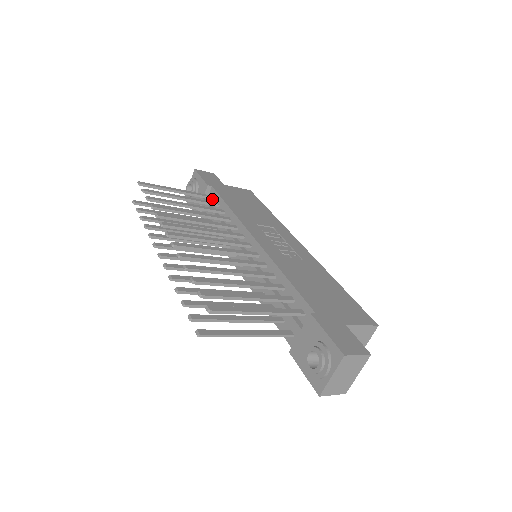
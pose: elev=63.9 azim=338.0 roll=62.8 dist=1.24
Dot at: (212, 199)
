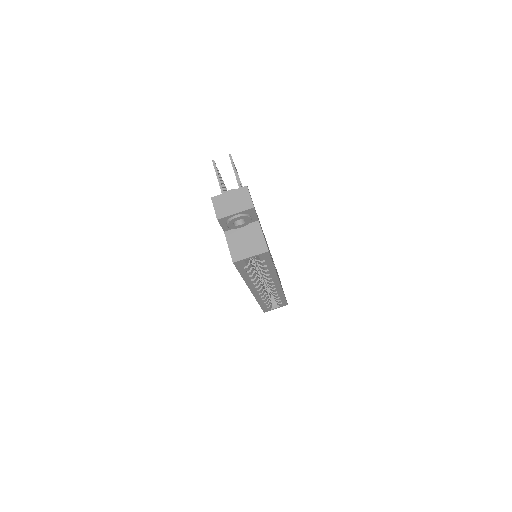
Dot at: occluded
